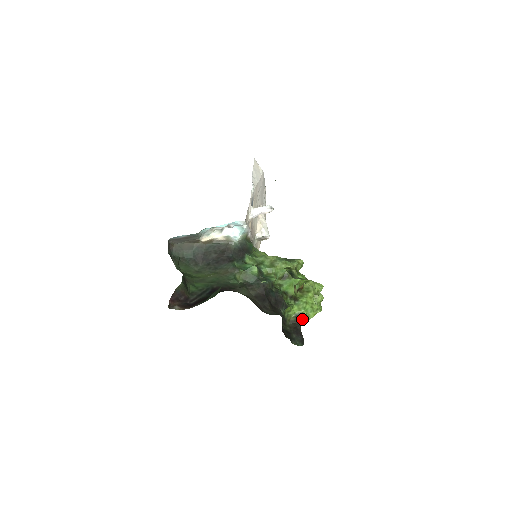
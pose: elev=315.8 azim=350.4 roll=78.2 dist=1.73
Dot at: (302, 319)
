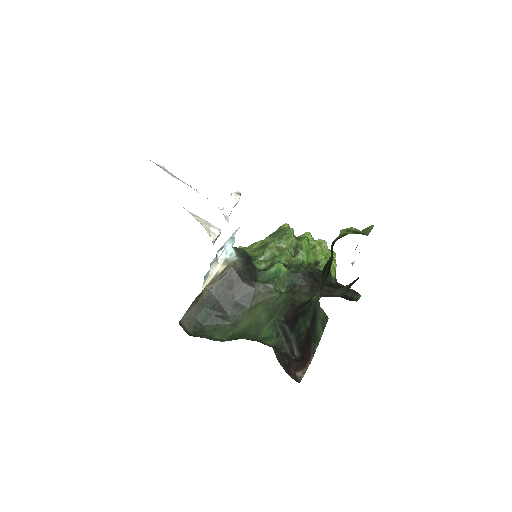
Dot at: (334, 275)
